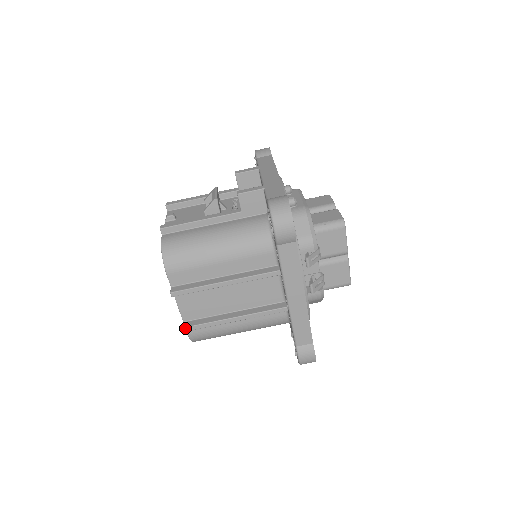
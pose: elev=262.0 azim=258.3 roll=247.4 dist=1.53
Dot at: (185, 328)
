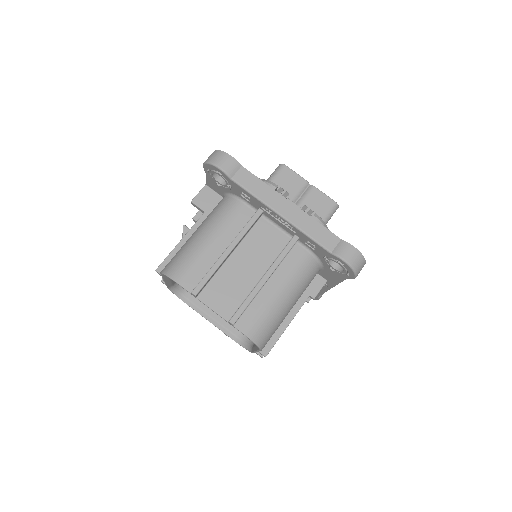
Dot at: (231, 320)
